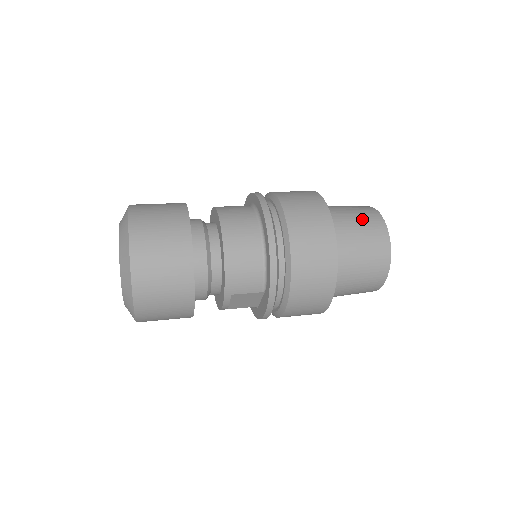
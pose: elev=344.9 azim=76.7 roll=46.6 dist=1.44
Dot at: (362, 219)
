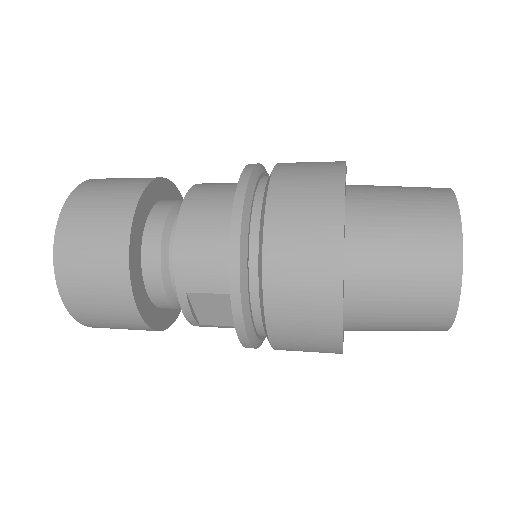
Dot at: (413, 195)
